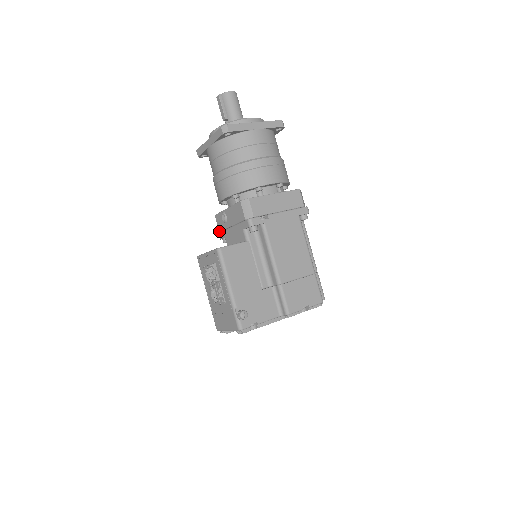
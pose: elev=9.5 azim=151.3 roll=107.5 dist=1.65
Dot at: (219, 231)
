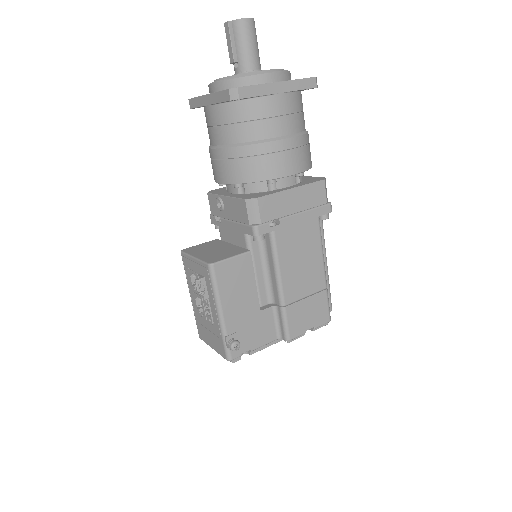
Dot at: (211, 214)
